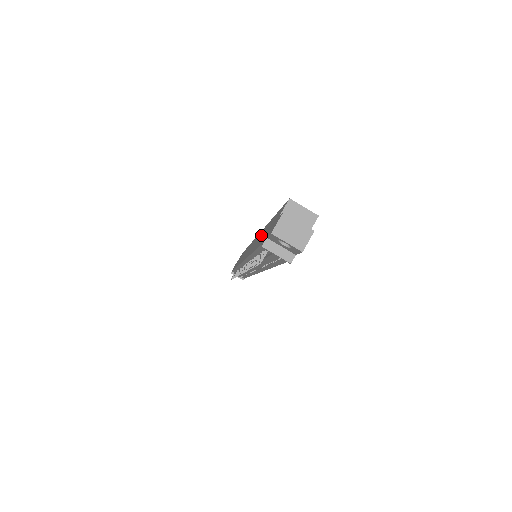
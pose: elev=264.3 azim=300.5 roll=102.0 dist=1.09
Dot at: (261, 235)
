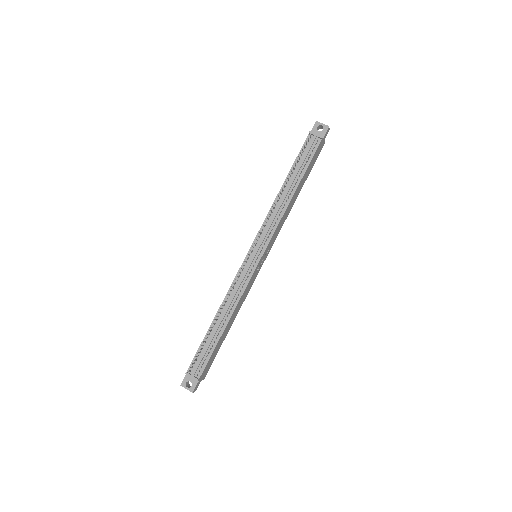
Dot at: occluded
